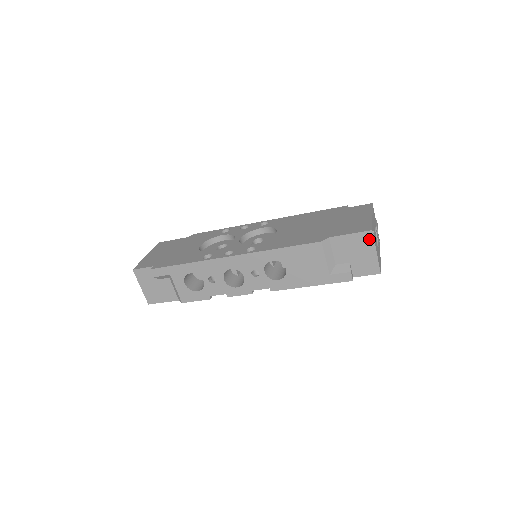
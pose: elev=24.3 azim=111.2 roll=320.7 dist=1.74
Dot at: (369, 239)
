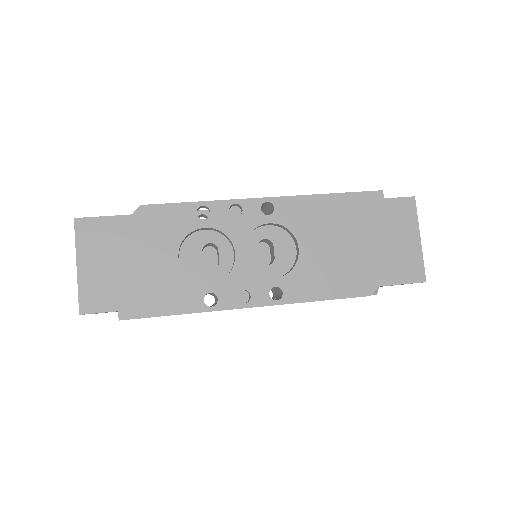
Dot at: occluded
